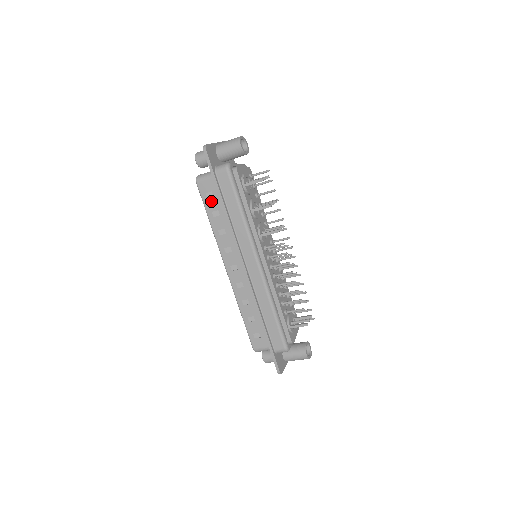
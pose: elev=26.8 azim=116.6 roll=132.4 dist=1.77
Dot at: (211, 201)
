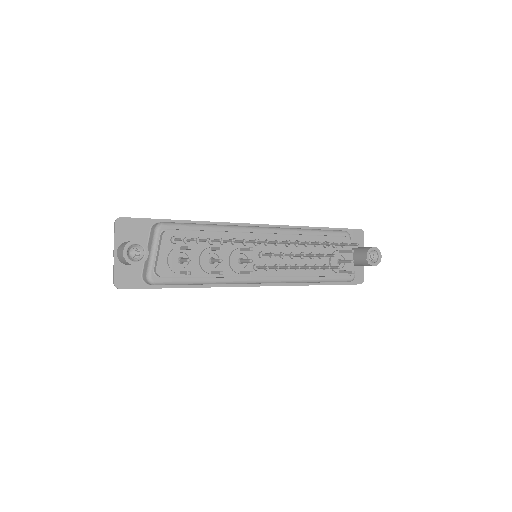
Dot at: occluded
